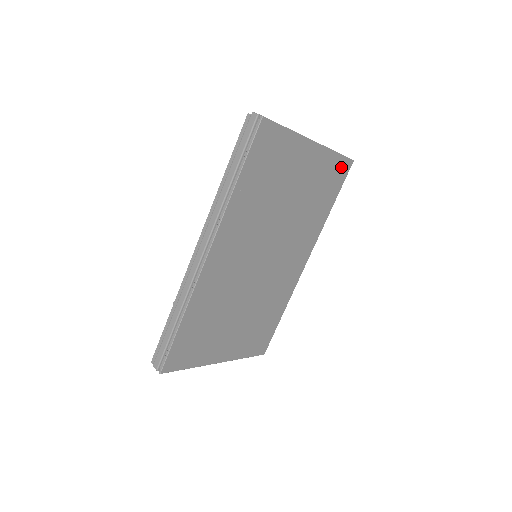
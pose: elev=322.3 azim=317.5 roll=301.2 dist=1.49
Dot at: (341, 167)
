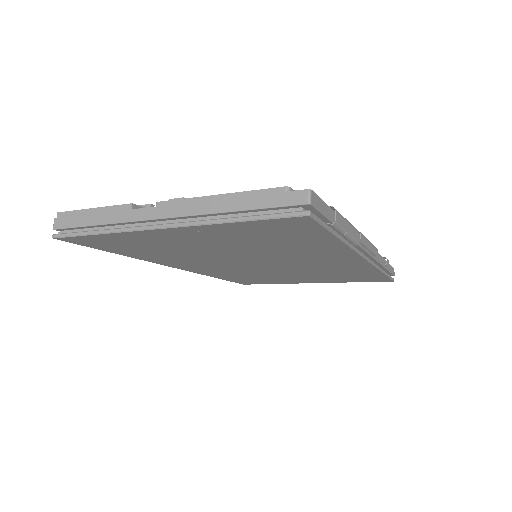
Dot at: (281, 224)
